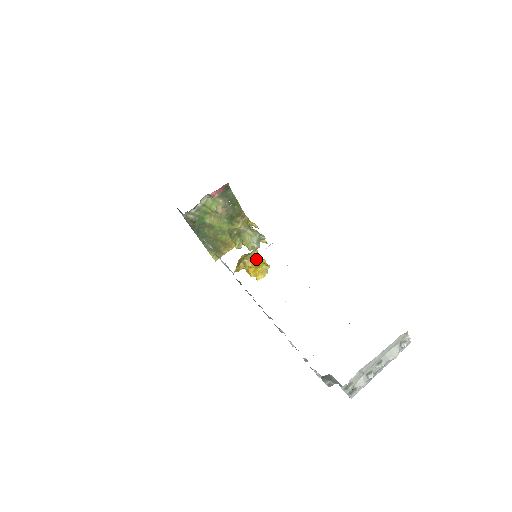
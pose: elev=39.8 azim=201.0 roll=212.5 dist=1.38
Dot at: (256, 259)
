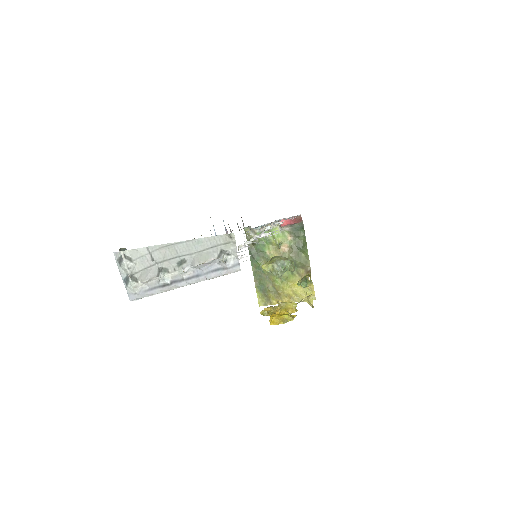
Dot at: (289, 312)
